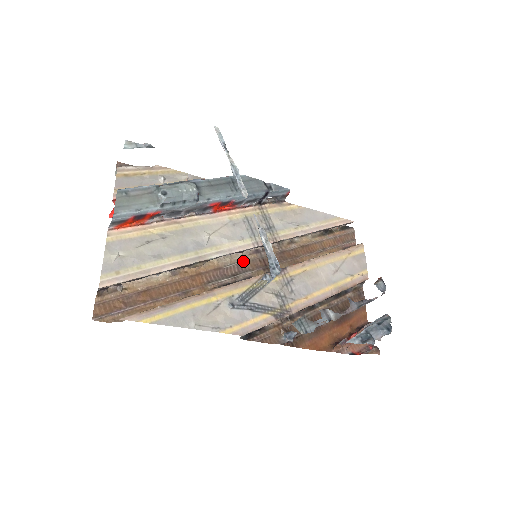
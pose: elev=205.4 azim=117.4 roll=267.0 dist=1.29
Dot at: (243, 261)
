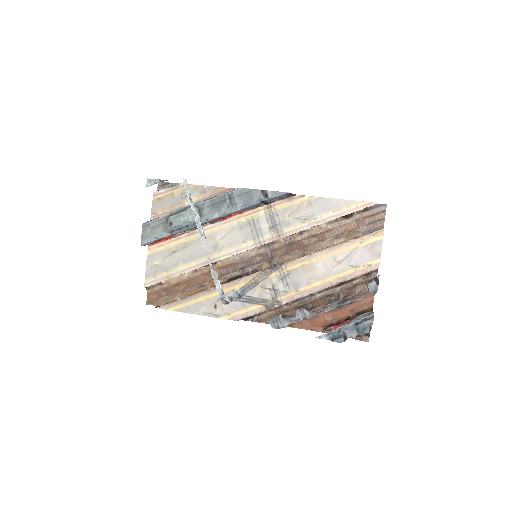
Dot at: (251, 256)
